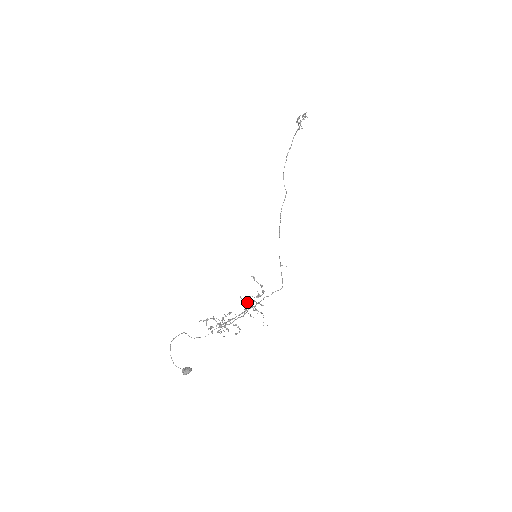
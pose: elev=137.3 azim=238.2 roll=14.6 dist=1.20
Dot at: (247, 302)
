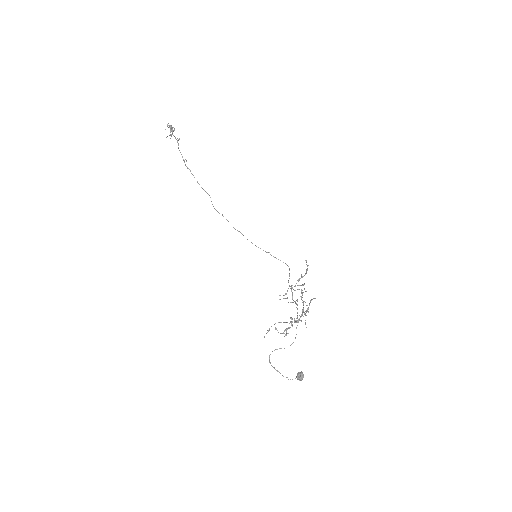
Dot at: (286, 293)
